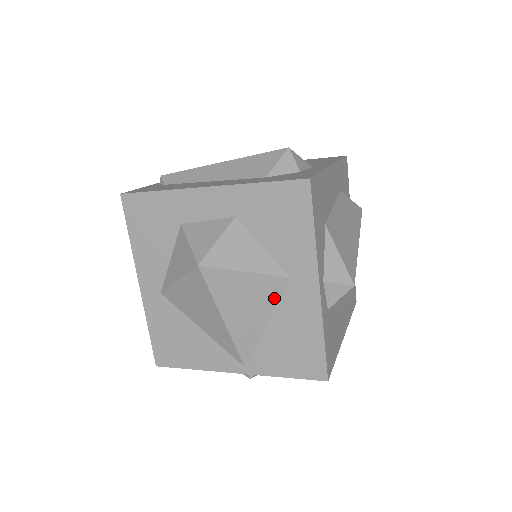
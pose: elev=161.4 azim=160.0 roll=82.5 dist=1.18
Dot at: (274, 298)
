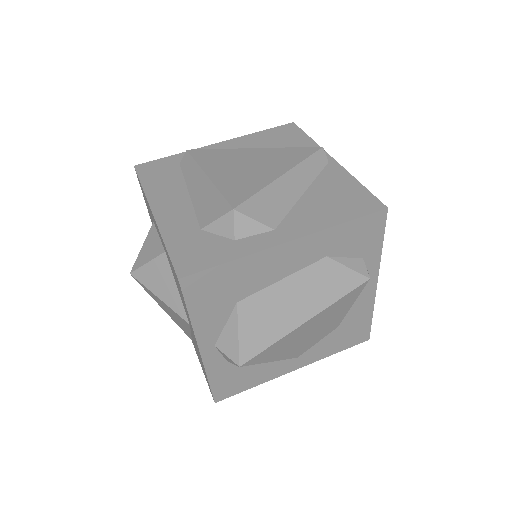
Dot at: (187, 326)
